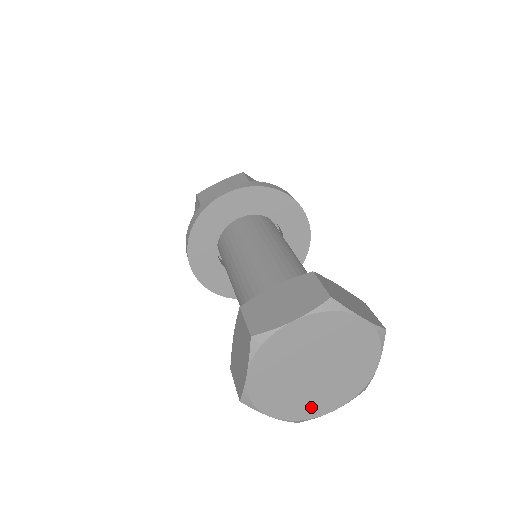
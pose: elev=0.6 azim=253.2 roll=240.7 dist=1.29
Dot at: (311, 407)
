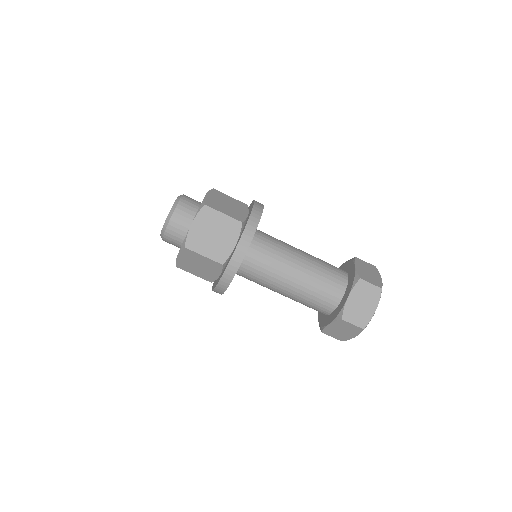
Dot at: occluded
